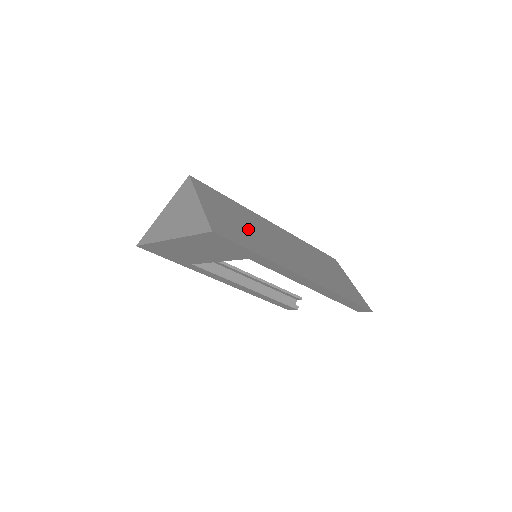
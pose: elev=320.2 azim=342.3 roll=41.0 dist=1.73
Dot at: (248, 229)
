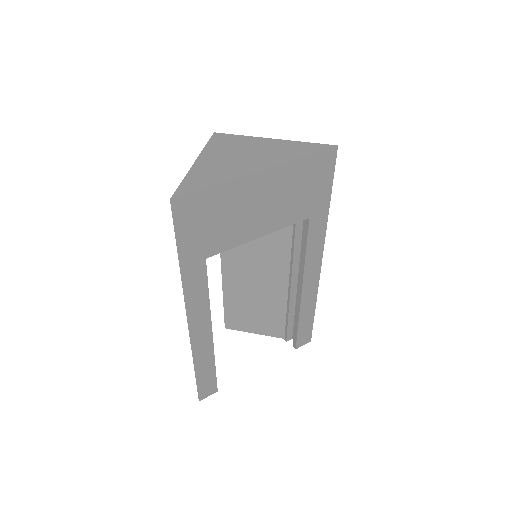
Dot at: occluded
